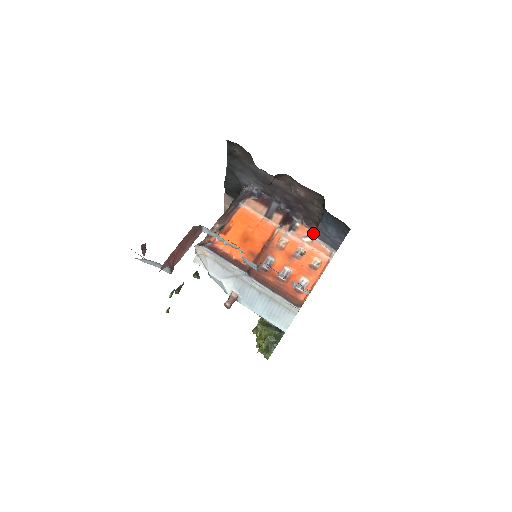
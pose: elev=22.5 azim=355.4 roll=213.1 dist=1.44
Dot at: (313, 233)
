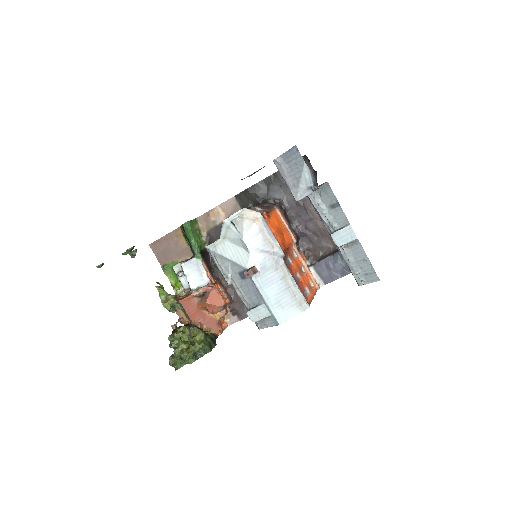
Dot at: occluded
